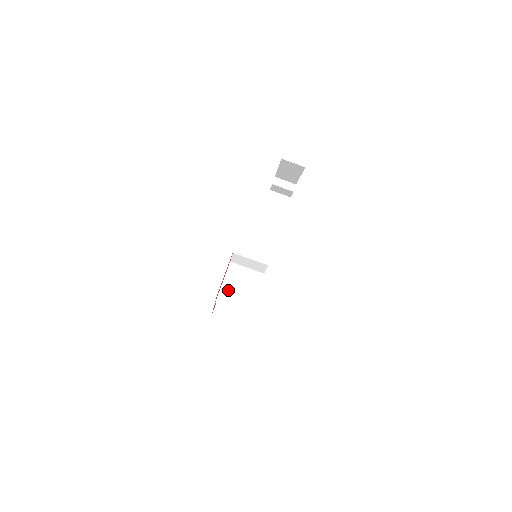
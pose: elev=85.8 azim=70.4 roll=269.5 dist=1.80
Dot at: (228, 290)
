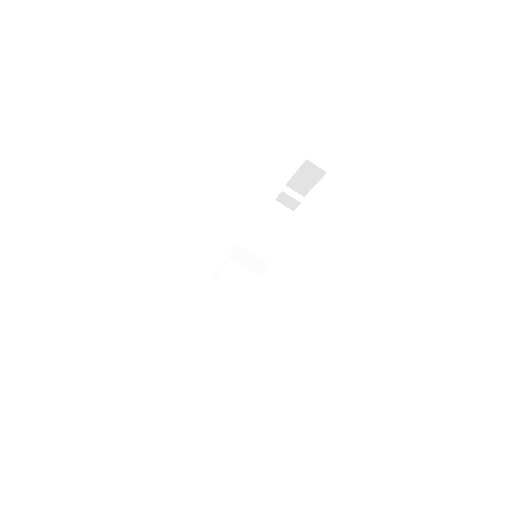
Dot at: (223, 283)
